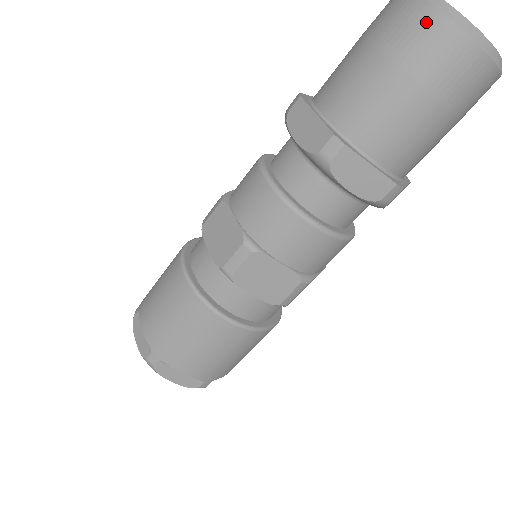
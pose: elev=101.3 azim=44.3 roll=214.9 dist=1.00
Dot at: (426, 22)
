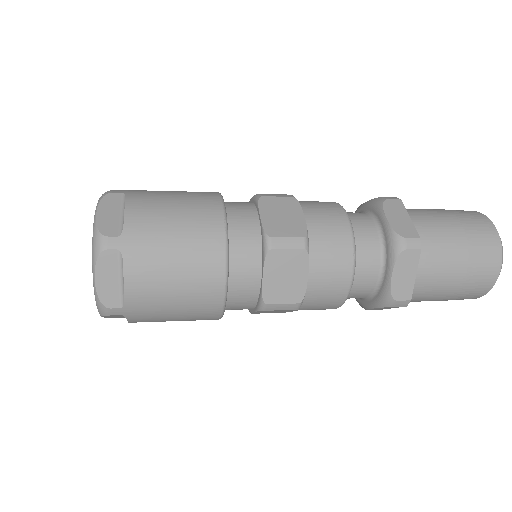
Dot at: (492, 238)
